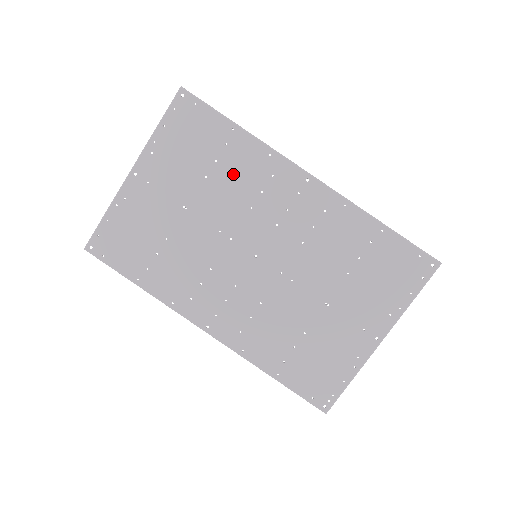
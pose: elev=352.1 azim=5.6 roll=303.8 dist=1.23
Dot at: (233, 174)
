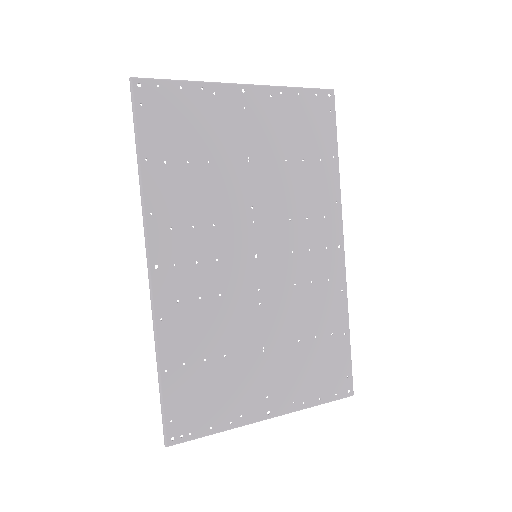
Dot at: (304, 183)
